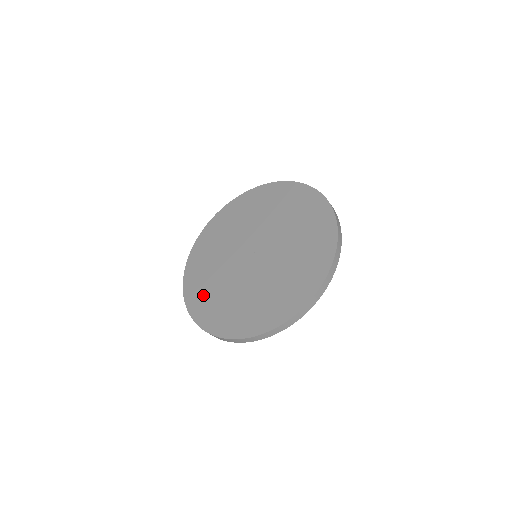
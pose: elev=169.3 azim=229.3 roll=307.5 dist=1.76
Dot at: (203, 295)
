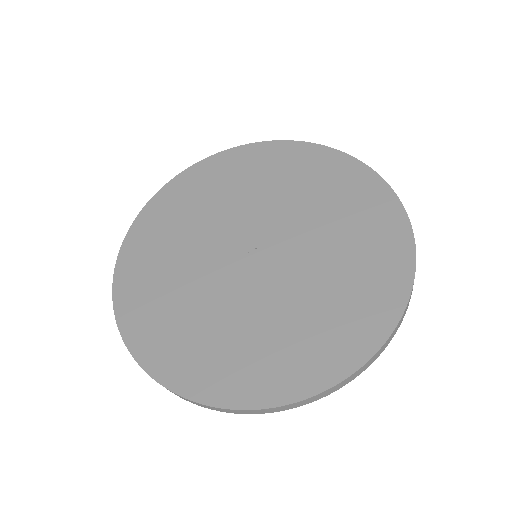
Dot at: (155, 239)
